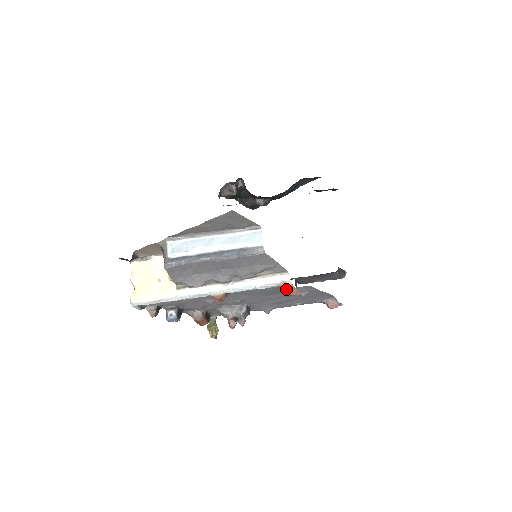
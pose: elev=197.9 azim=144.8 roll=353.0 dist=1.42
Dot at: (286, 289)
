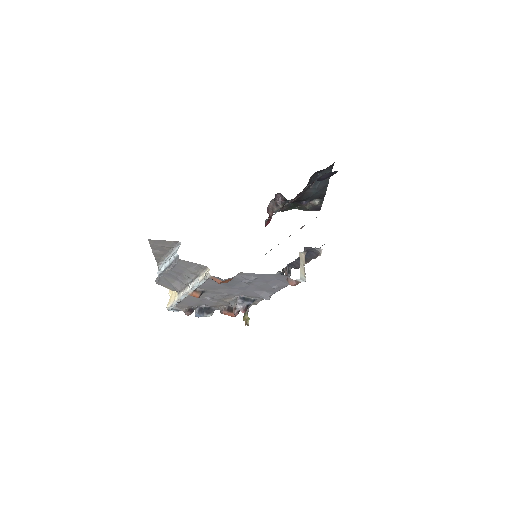
Dot at: occluded
